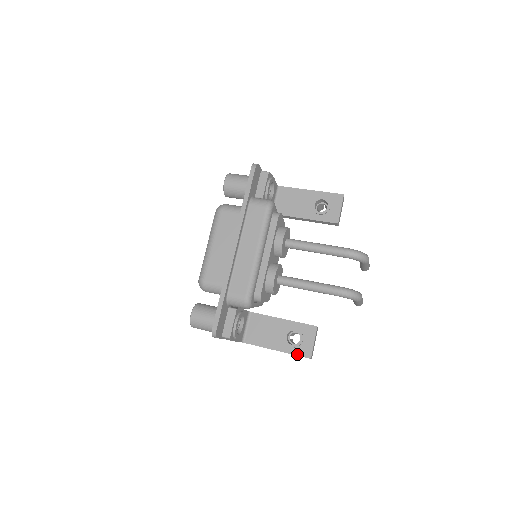
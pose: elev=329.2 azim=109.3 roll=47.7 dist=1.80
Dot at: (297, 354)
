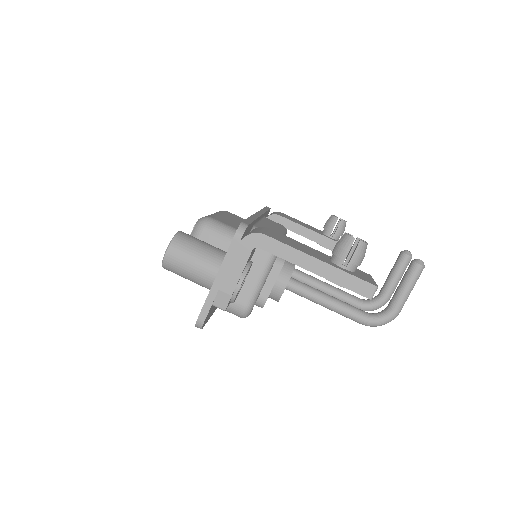
Dot at: occluded
